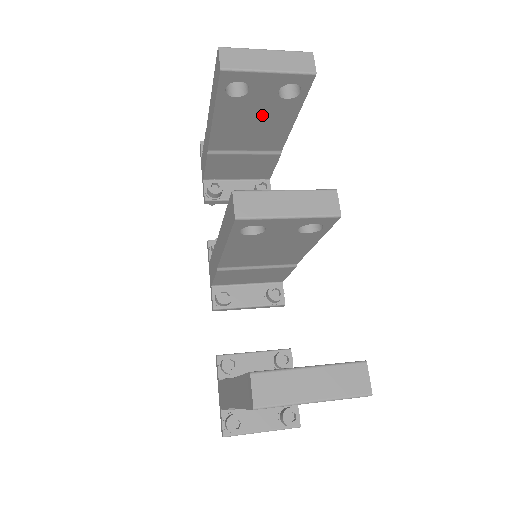
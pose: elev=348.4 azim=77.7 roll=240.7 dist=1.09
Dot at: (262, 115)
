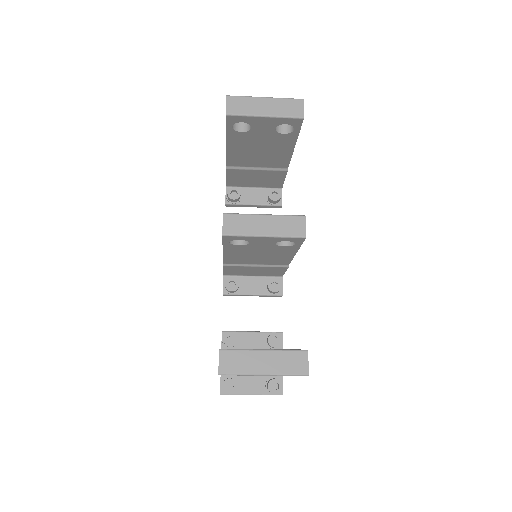
Dot at: (266, 144)
